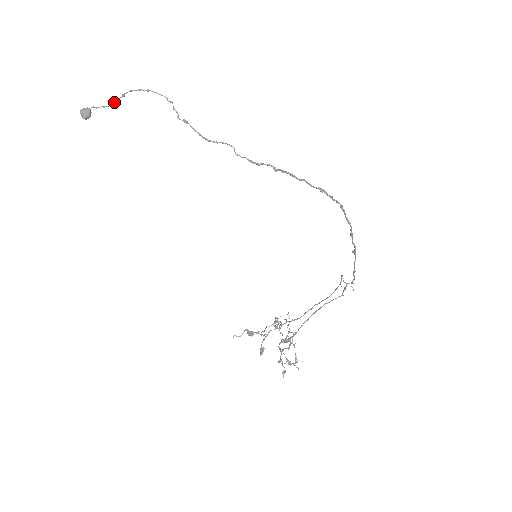
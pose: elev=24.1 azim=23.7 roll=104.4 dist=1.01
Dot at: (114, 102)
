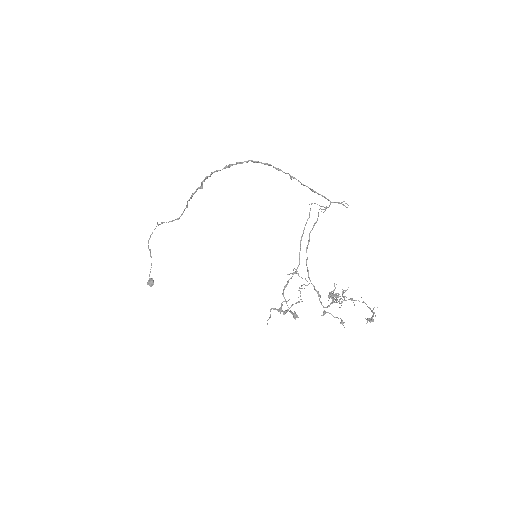
Dot at: occluded
